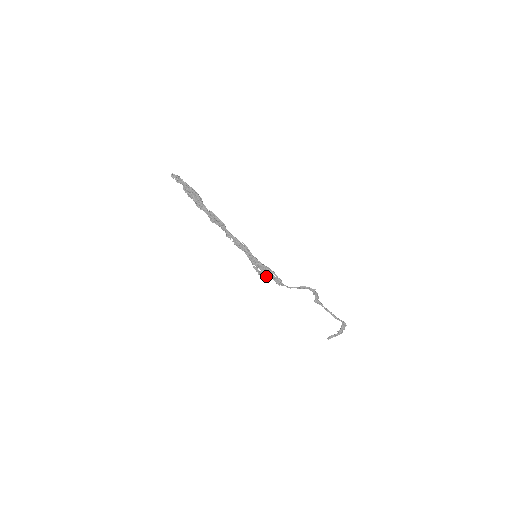
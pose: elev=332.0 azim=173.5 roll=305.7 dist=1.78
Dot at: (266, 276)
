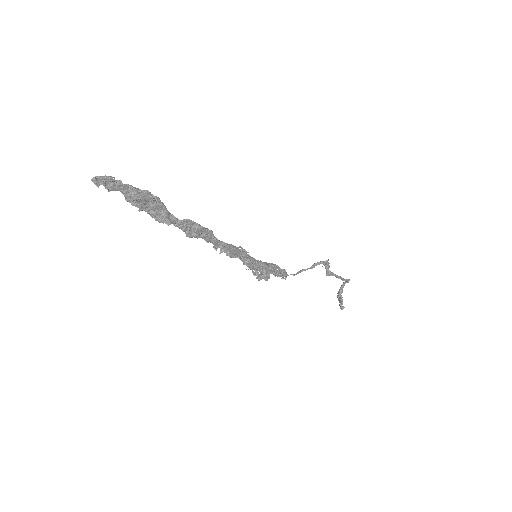
Dot at: (269, 276)
